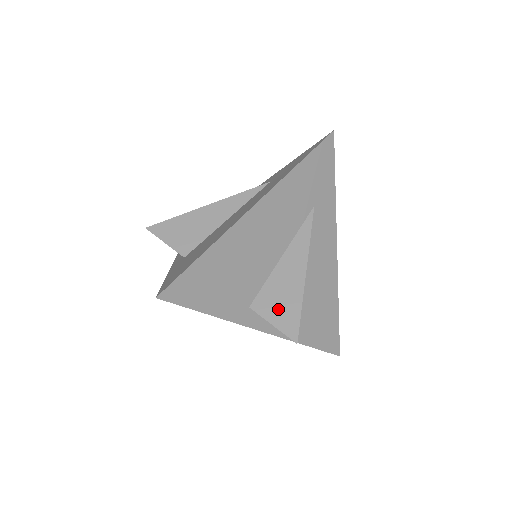
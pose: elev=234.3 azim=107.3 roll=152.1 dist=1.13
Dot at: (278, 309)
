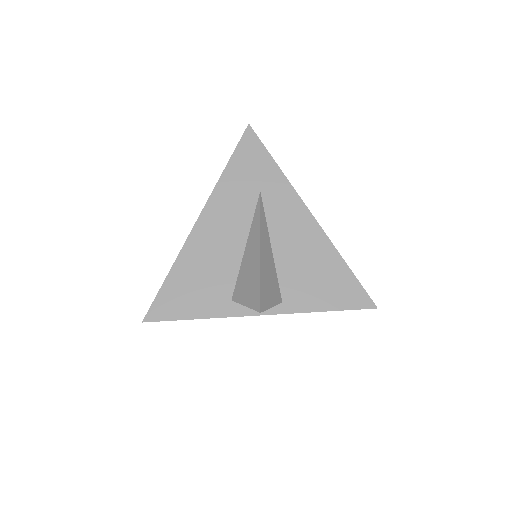
Dot at: (247, 291)
